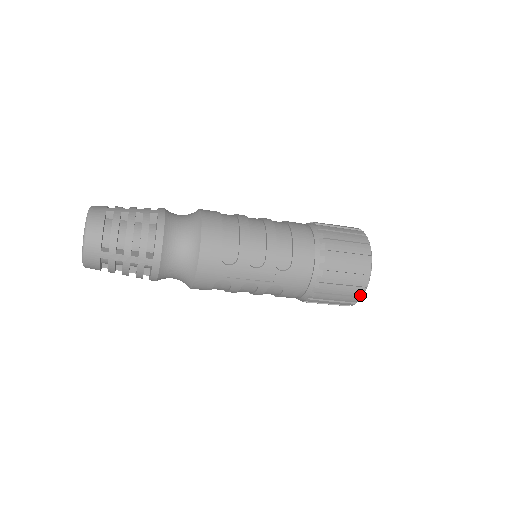
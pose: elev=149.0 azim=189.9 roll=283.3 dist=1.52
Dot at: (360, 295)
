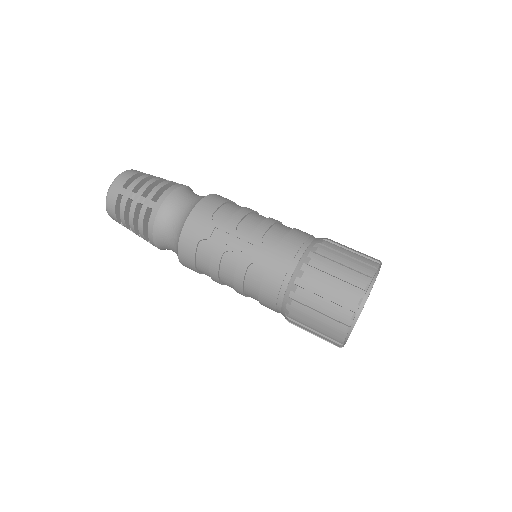
Dot at: (353, 310)
